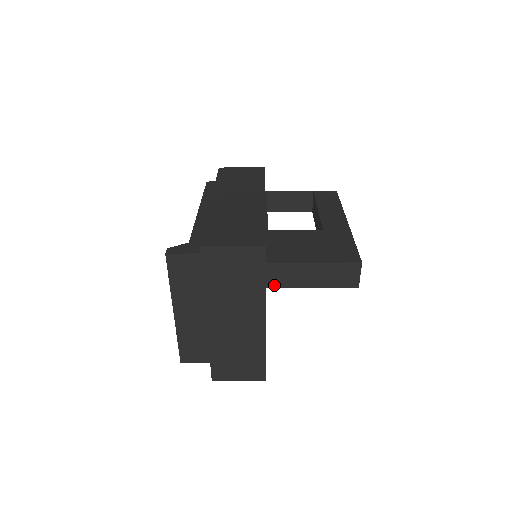
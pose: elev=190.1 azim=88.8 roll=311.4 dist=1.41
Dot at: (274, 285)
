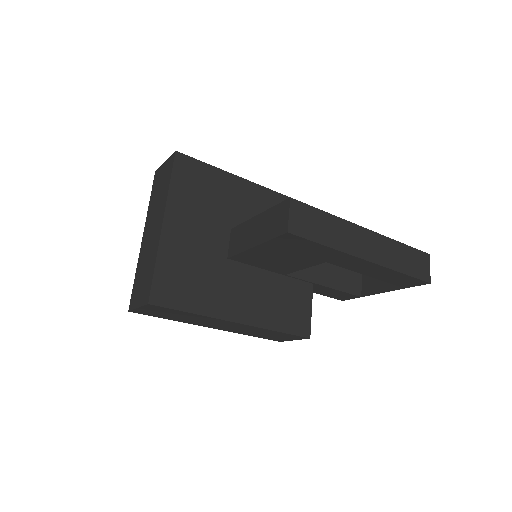
Dot at: (233, 253)
